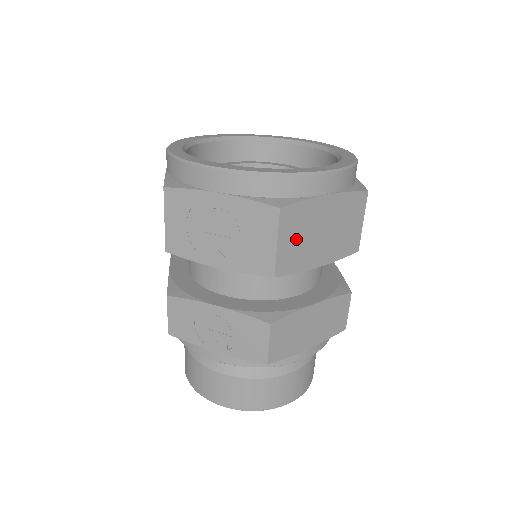
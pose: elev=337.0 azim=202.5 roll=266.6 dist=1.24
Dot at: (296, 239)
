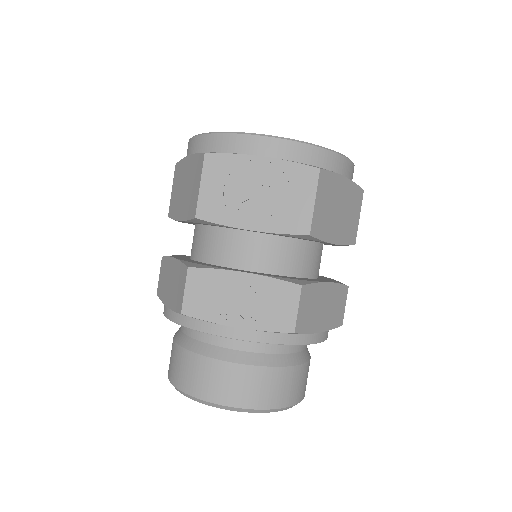
Dot at: (325, 206)
